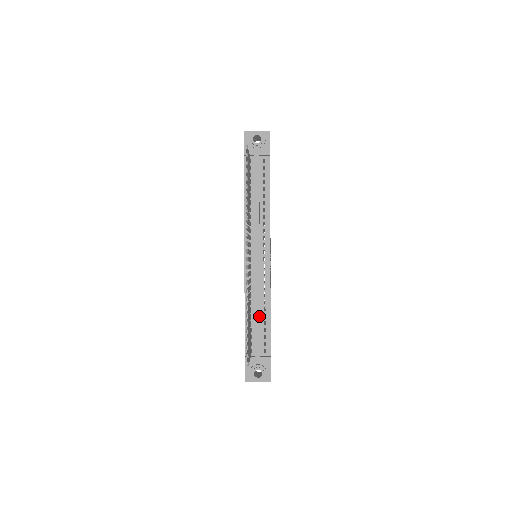
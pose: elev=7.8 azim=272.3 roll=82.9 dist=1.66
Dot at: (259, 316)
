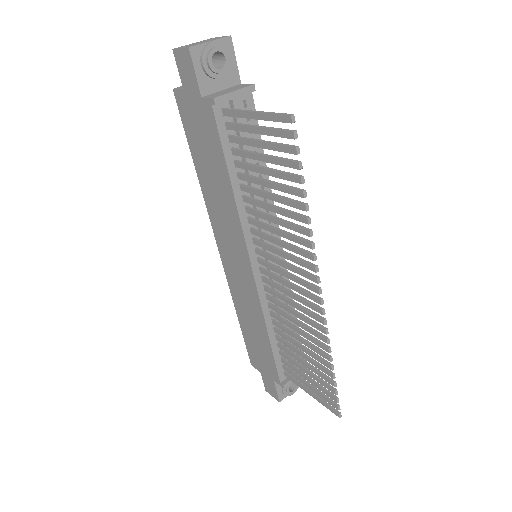
Dot at: occluded
